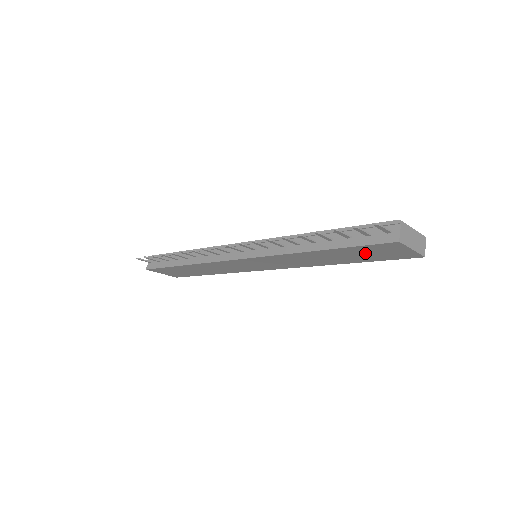
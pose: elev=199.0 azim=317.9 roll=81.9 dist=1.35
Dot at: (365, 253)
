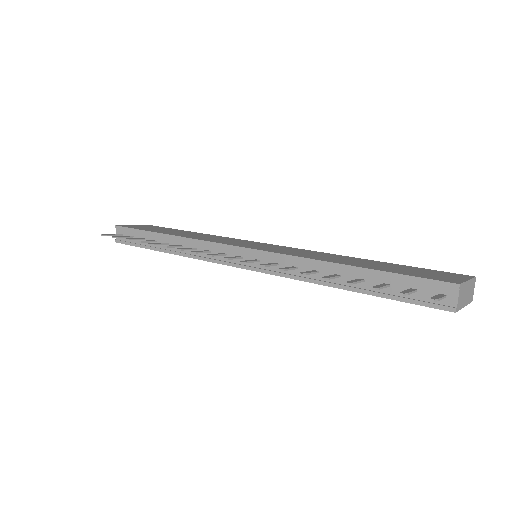
Dot at: occluded
